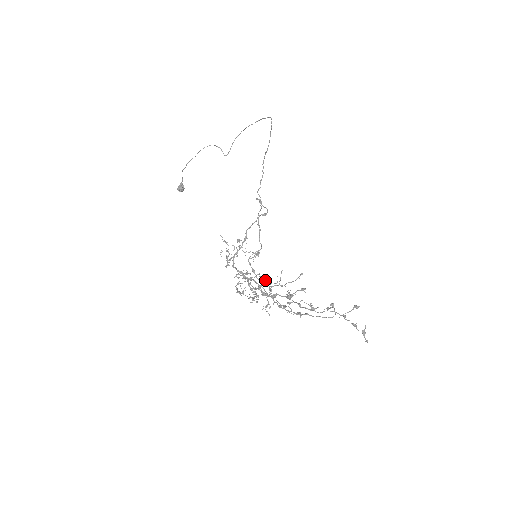
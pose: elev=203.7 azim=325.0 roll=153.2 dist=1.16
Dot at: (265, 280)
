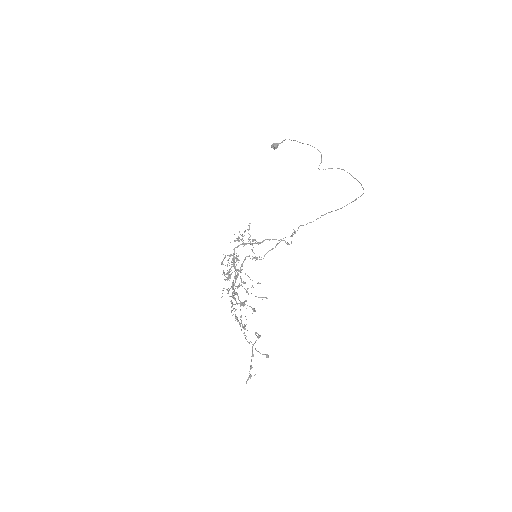
Dot at: (241, 279)
